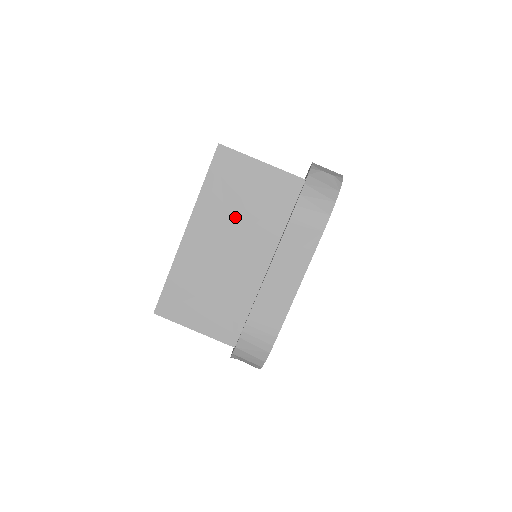
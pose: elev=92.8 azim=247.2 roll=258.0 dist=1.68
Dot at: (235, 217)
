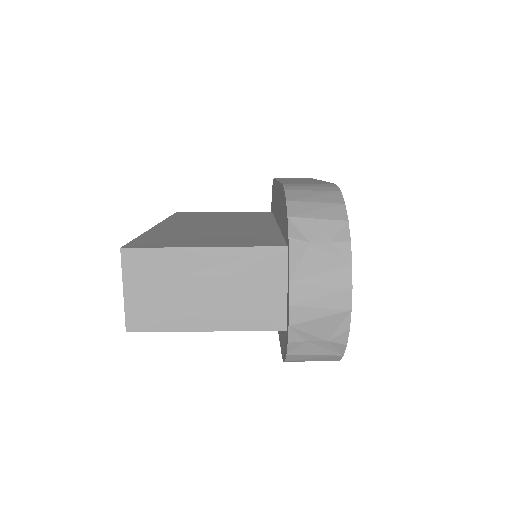
Dot at: (215, 220)
